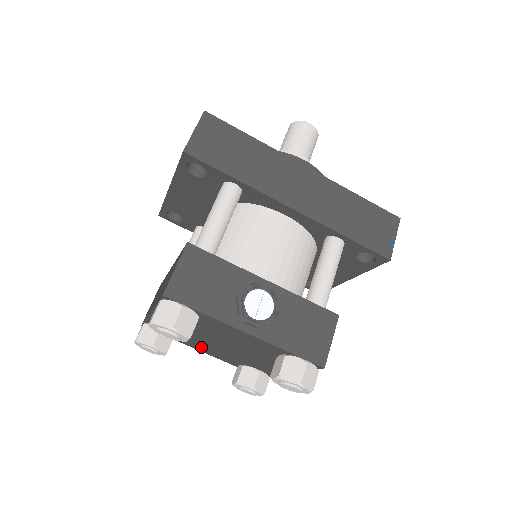
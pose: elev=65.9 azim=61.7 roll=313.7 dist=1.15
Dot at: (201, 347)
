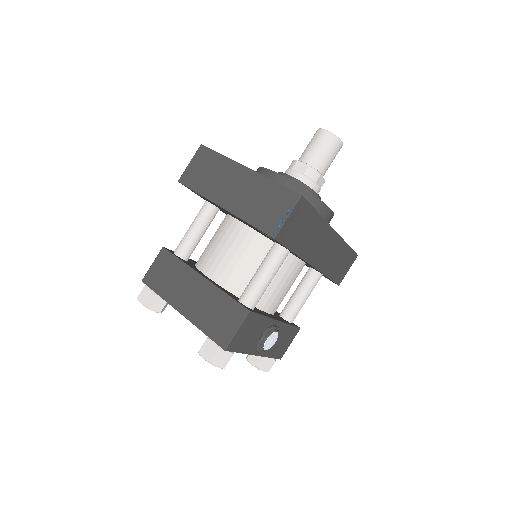
Dot at: occluded
